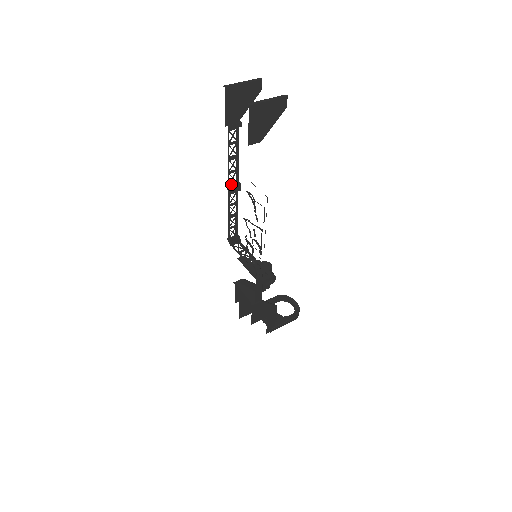
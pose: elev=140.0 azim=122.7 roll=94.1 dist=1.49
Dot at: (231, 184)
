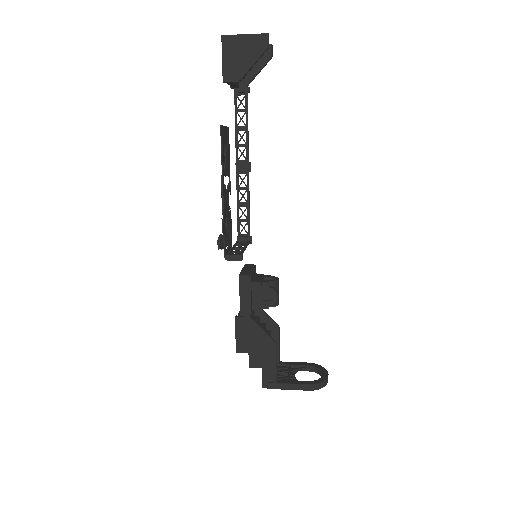
Dot at: (240, 161)
